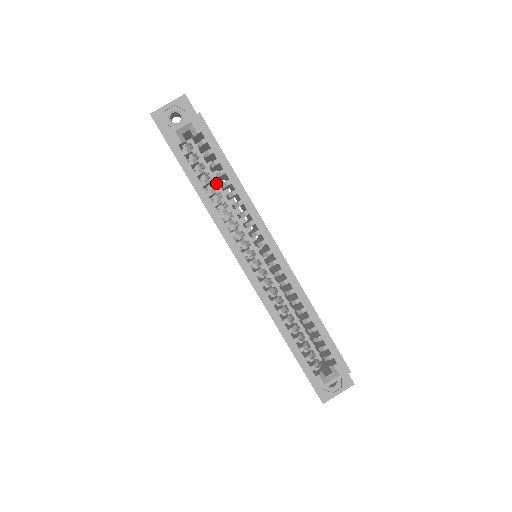
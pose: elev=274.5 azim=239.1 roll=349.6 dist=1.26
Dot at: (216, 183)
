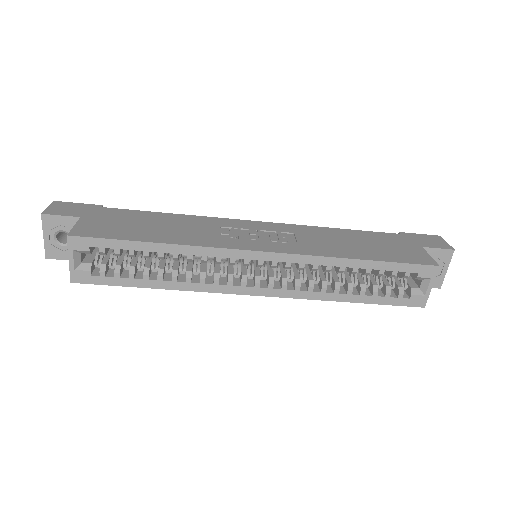
Dot at: occluded
